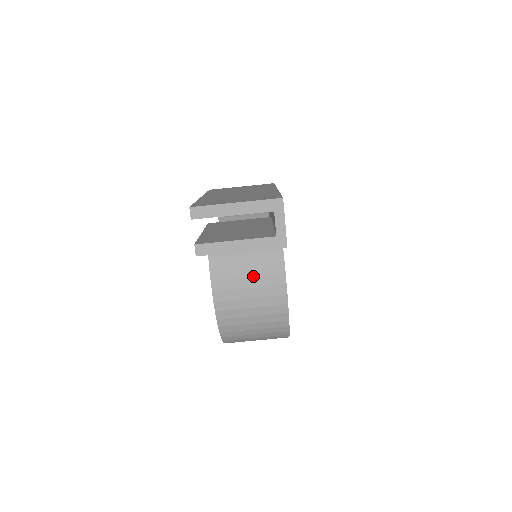
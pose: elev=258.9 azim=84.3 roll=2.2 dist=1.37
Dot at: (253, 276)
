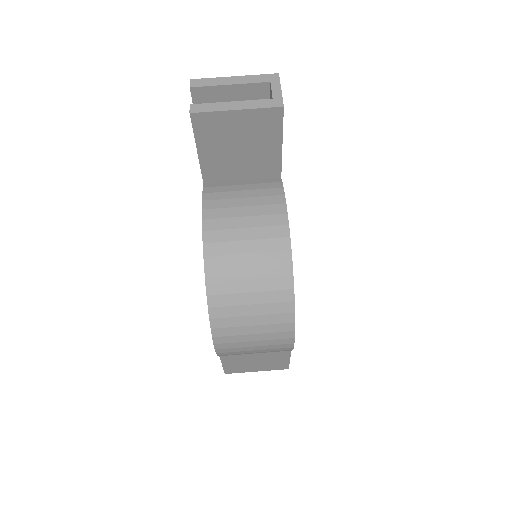
Dot at: (250, 206)
